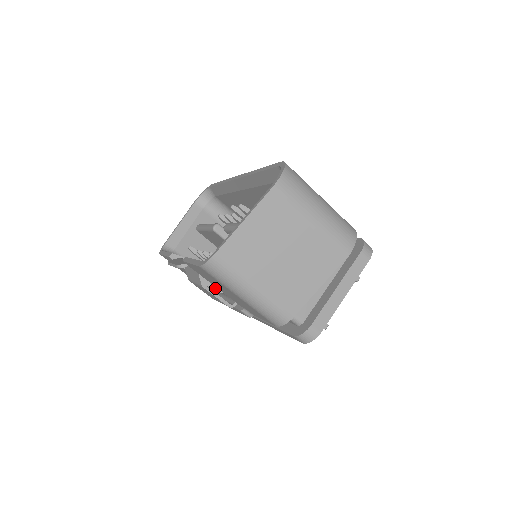
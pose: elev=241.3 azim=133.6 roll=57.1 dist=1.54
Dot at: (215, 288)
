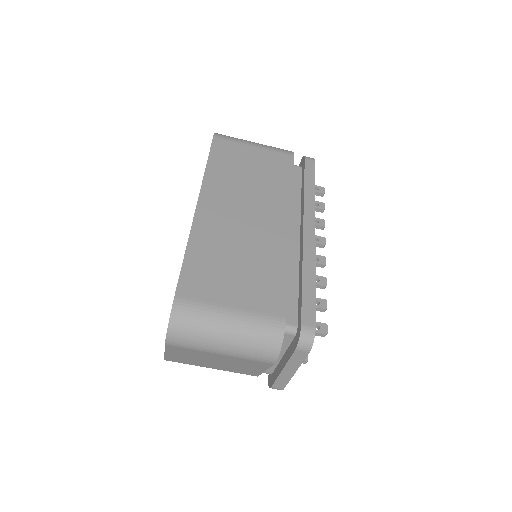
Dot at: occluded
